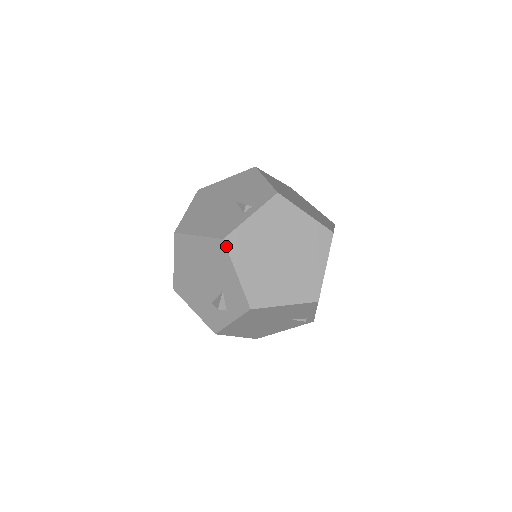
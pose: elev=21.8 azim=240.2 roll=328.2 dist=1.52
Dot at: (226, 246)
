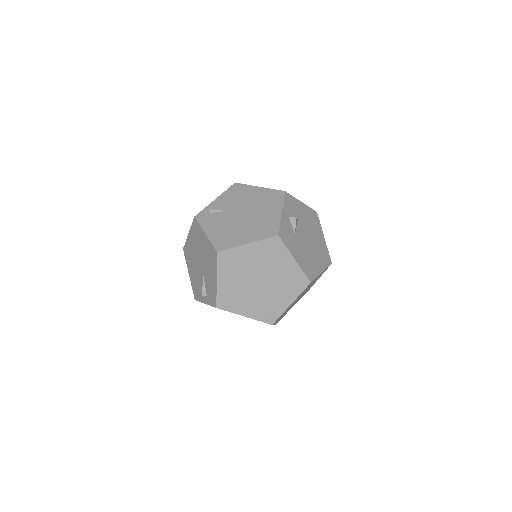
Dot at: occluded
